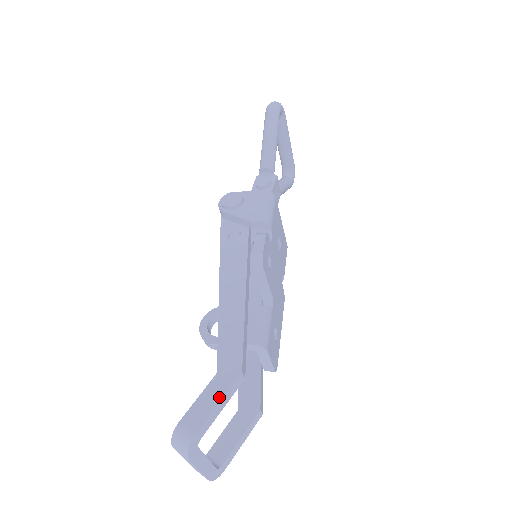
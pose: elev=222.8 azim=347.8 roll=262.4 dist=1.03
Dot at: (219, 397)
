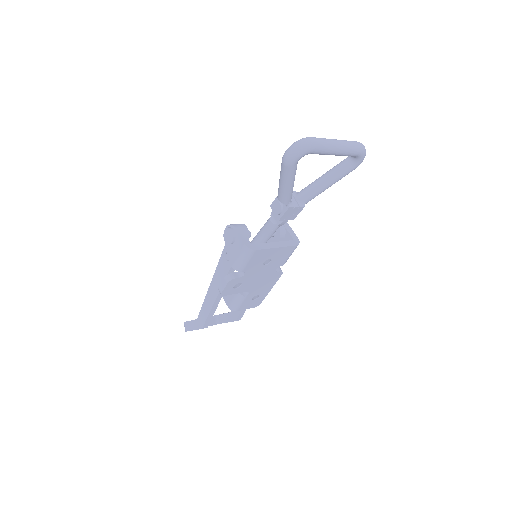
Dot at: (194, 329)
